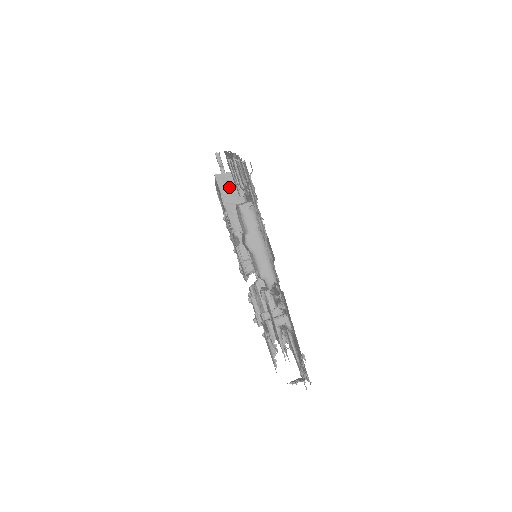
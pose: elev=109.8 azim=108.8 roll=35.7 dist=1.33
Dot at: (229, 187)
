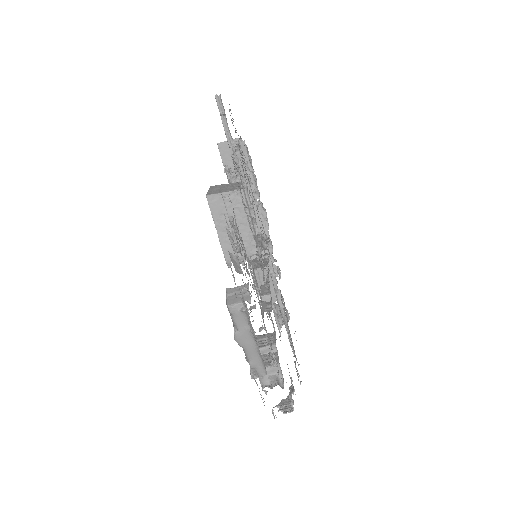
Dot at: (224, 212)
